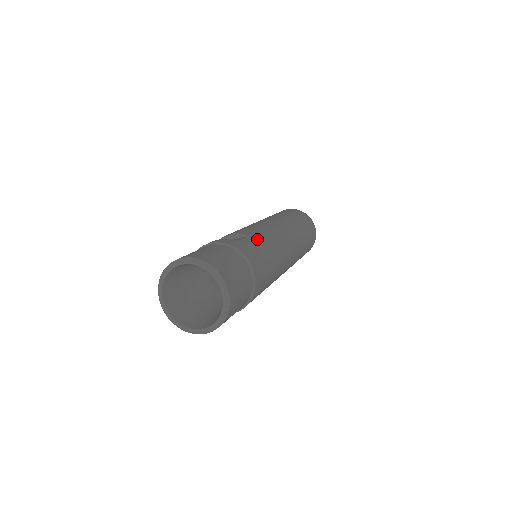
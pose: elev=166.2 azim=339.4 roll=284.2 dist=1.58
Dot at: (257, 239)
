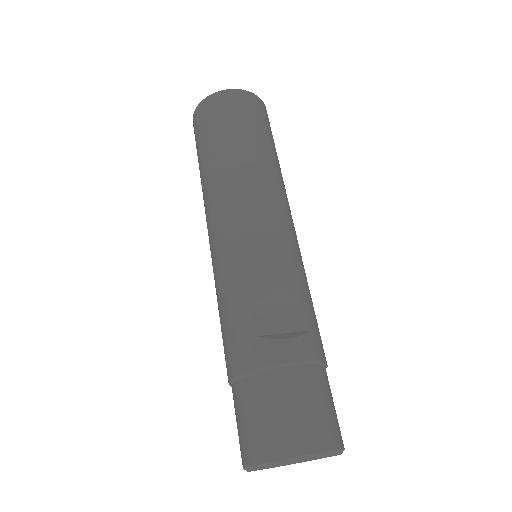
Dot at: (307, 295)
